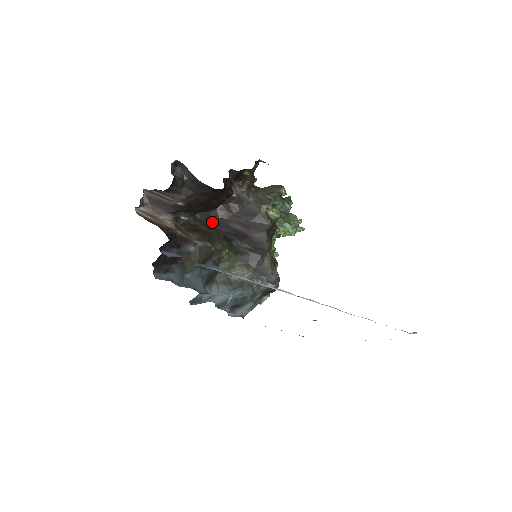
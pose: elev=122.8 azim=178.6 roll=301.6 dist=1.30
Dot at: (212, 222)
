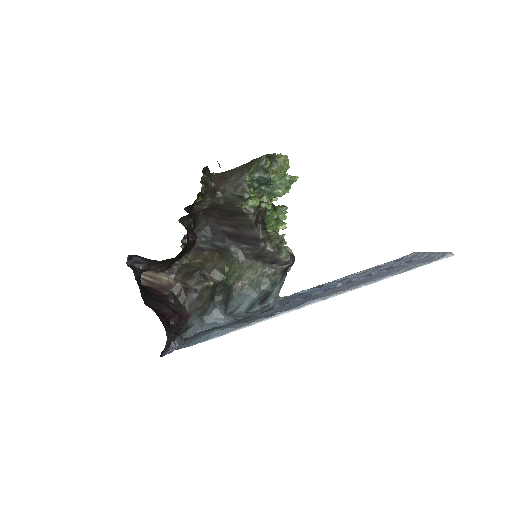
Dot at: (205, 234)
